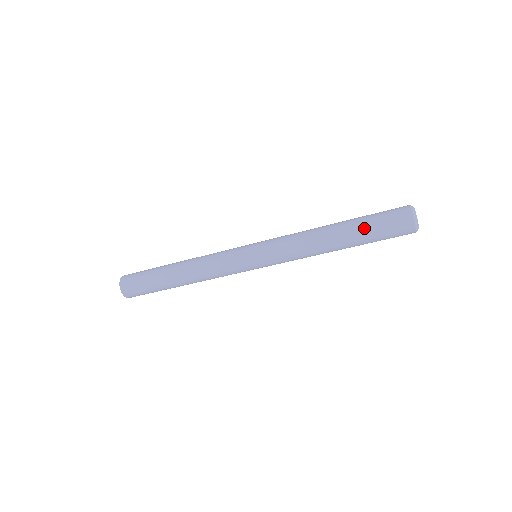
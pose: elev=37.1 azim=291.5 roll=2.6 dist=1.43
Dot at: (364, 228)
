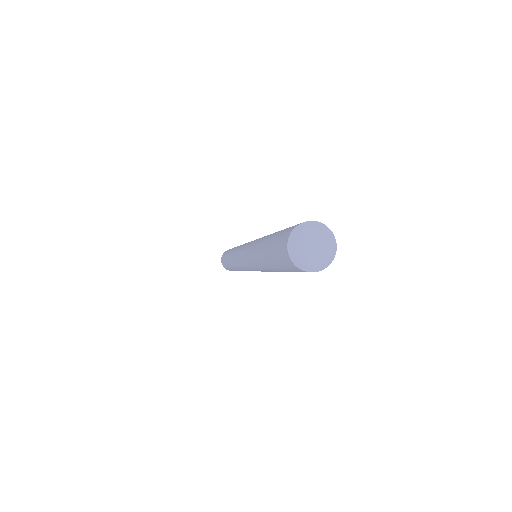
Dot at: (271, 261)
